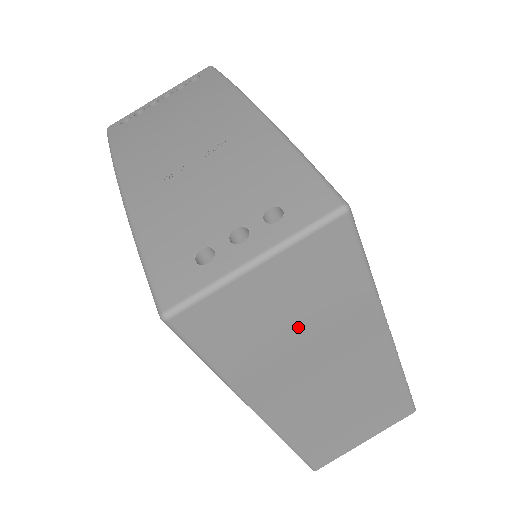
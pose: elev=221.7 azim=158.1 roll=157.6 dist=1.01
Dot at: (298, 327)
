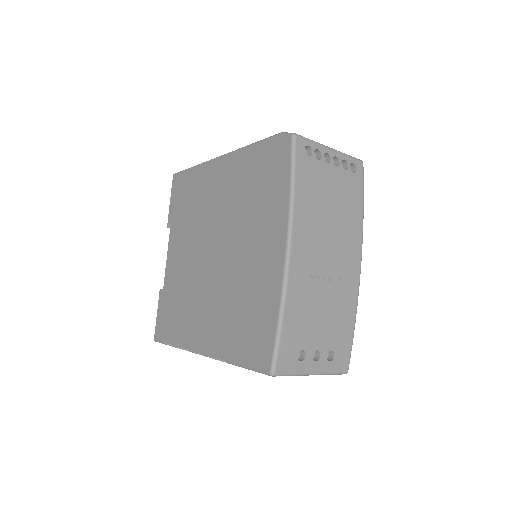
Dot at: occluded
